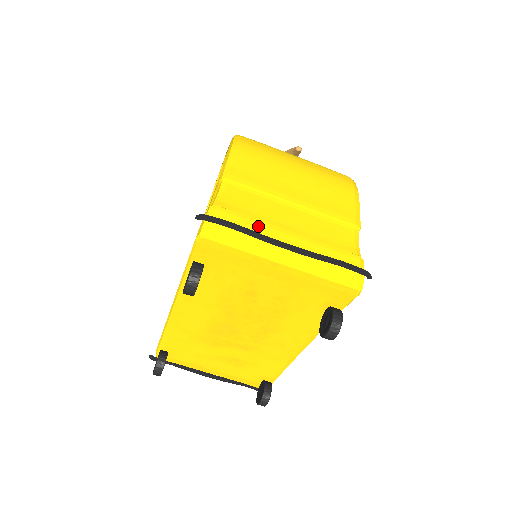
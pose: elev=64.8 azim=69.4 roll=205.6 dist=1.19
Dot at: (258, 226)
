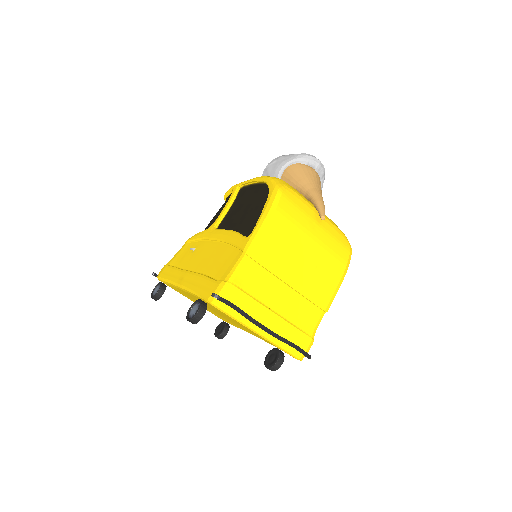
Dot at: (253, 306)
